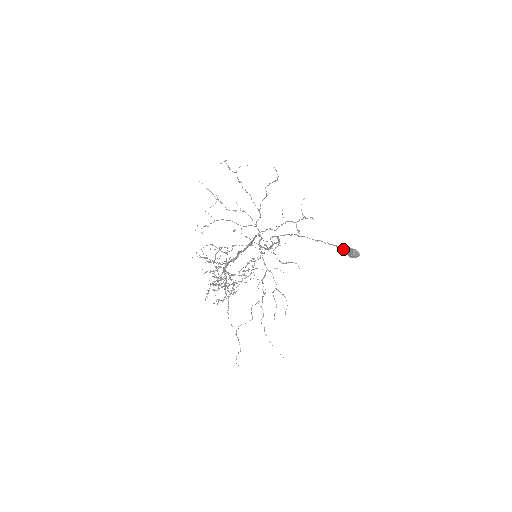
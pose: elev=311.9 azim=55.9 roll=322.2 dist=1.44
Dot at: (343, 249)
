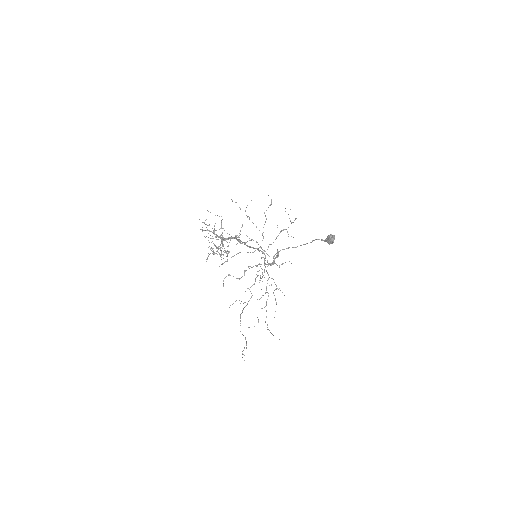
Dot at: (324, 241)
